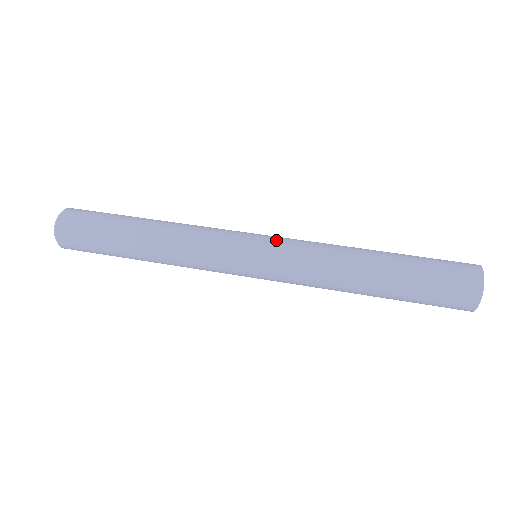
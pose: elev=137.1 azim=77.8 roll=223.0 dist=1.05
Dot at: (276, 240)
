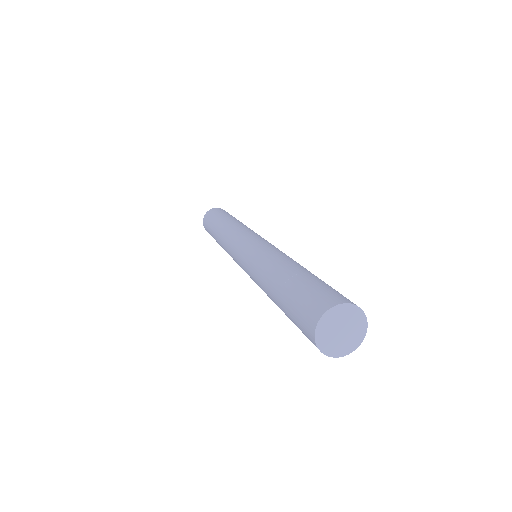
Dot at: (253, 244)
